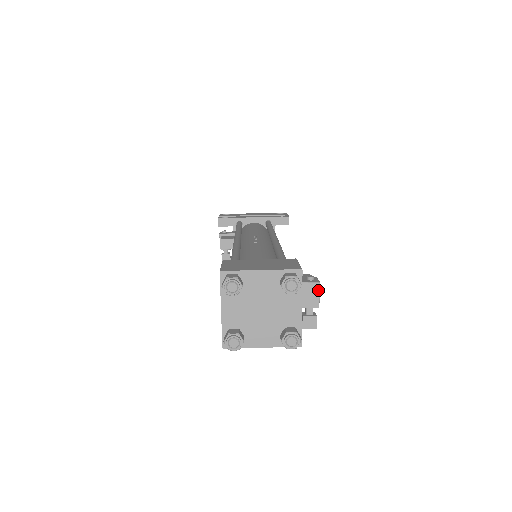
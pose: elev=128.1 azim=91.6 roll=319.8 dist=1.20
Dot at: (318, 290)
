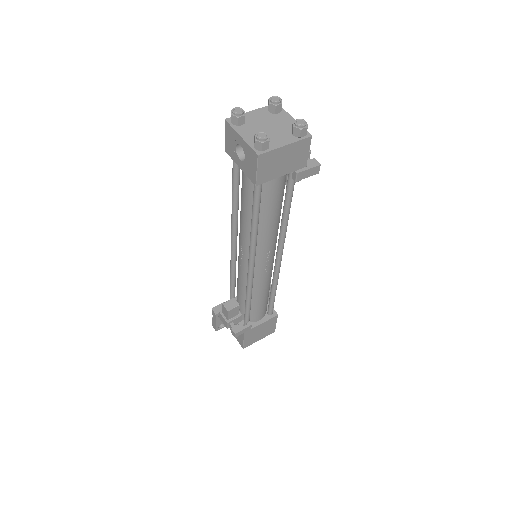
Dot at: occluded
